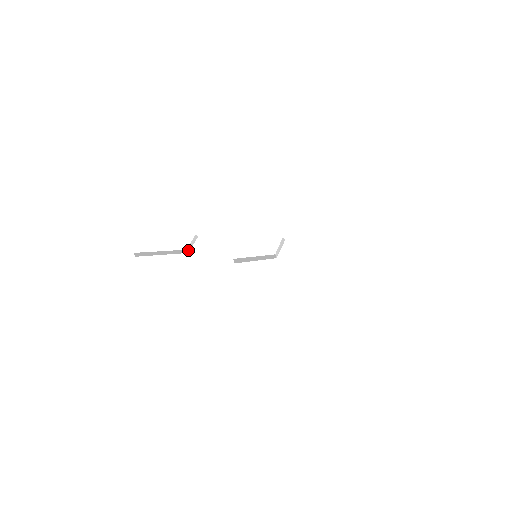
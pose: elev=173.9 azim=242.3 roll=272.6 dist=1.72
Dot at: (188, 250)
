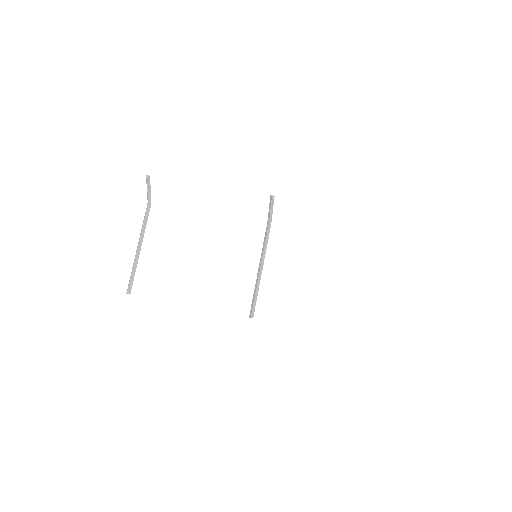
Dot at: (150, 200)
